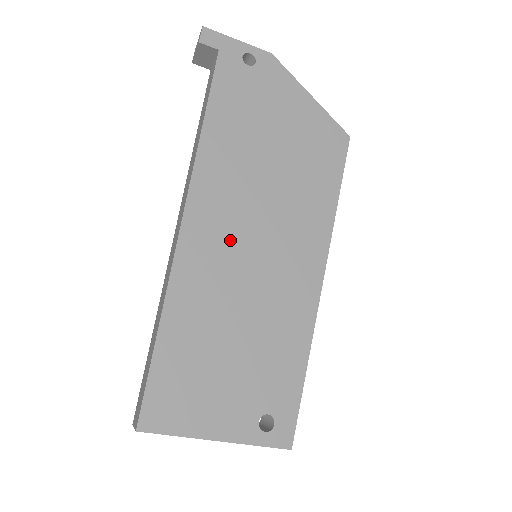
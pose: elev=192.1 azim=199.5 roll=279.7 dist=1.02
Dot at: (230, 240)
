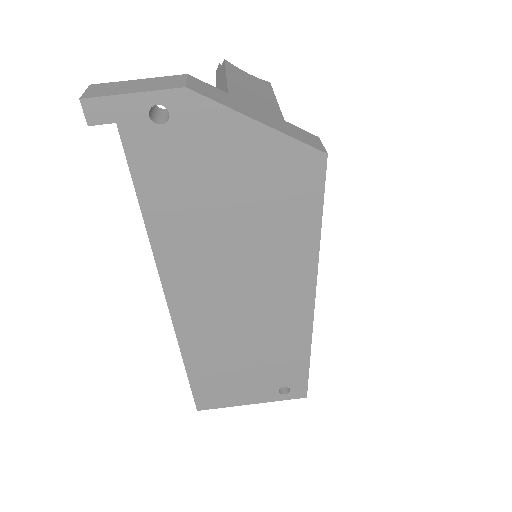
Dot at: (216, 304)
